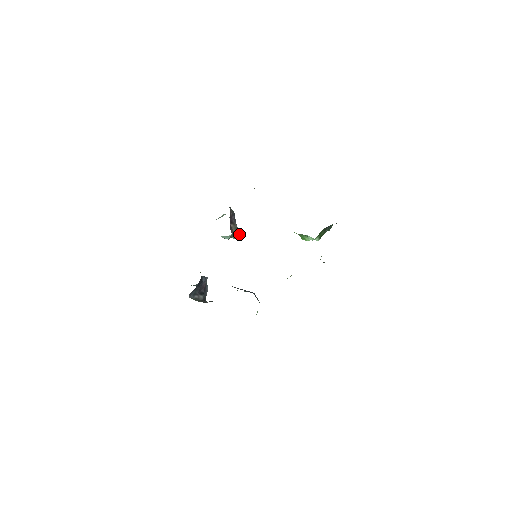
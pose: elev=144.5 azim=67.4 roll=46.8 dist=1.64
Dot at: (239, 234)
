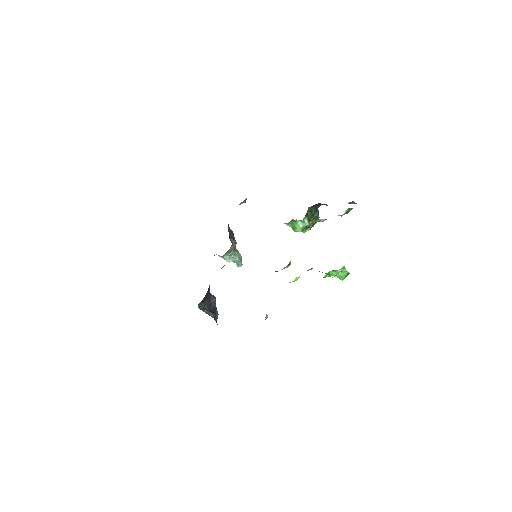
Dot at: (241, 258)
